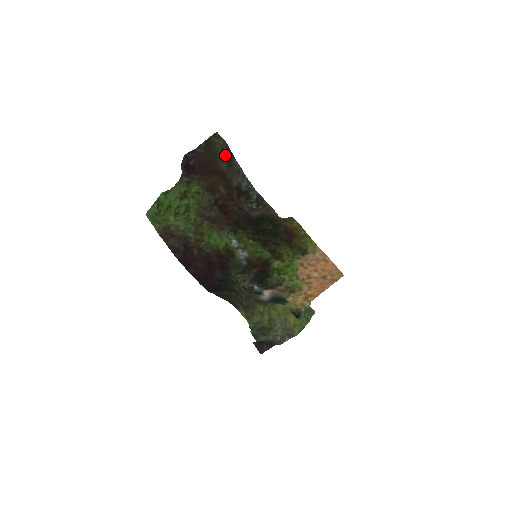
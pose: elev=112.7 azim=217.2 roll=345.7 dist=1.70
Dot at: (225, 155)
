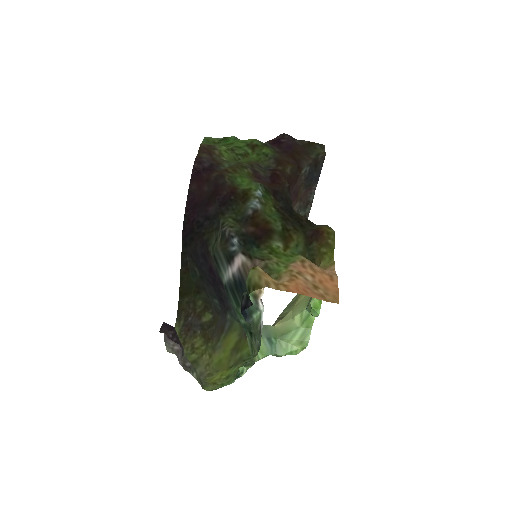
Dot at: (315, 161)
